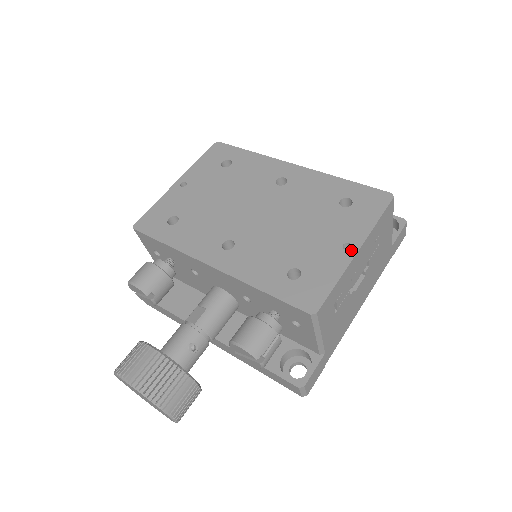
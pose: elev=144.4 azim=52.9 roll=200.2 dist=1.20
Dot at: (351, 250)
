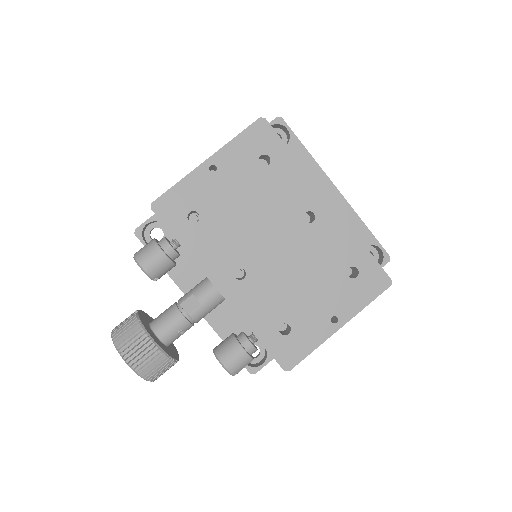
Dot at: (336, 325)
